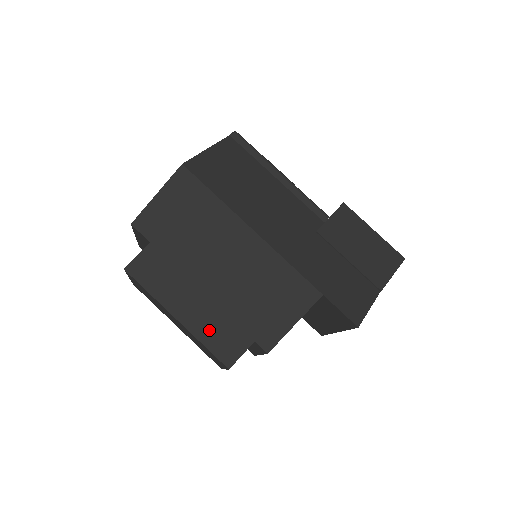
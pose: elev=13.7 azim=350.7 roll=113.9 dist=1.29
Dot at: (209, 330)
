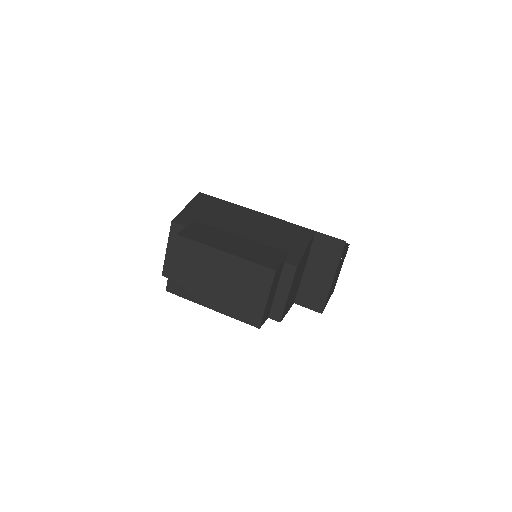
Dot at: (251, 255)
